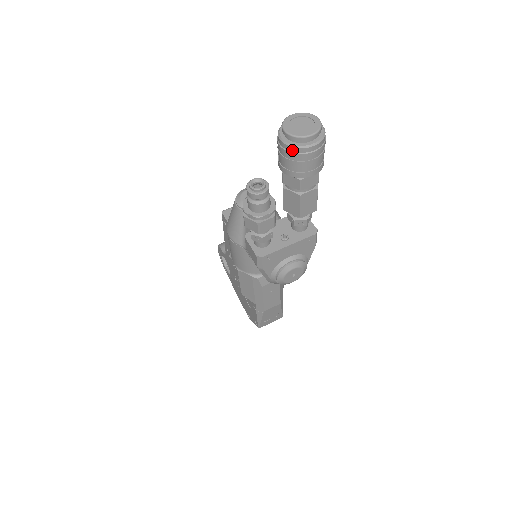
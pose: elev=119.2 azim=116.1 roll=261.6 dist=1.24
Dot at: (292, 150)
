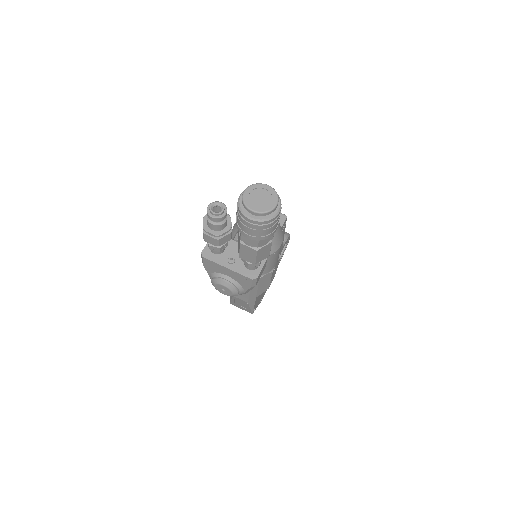
Dot at: (238, 208)
